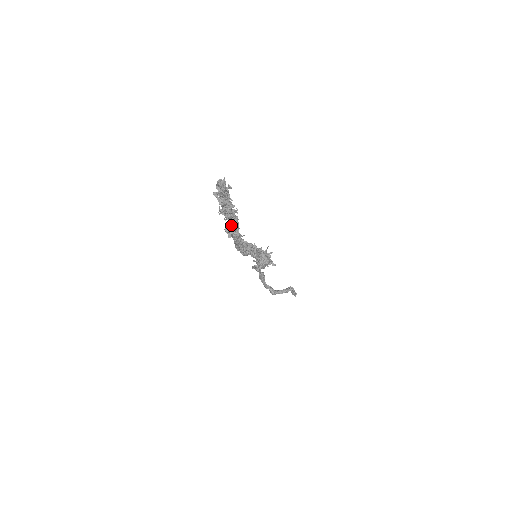
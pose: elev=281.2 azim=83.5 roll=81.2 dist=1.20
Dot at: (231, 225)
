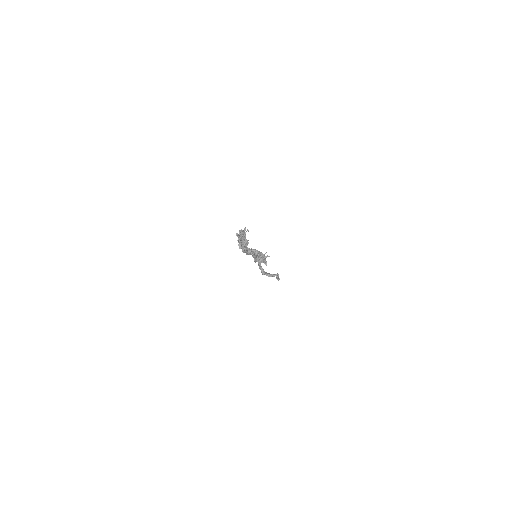
Dot at: (242, 246)
